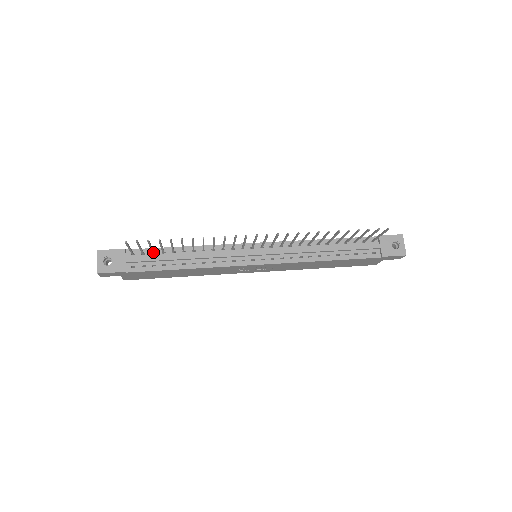
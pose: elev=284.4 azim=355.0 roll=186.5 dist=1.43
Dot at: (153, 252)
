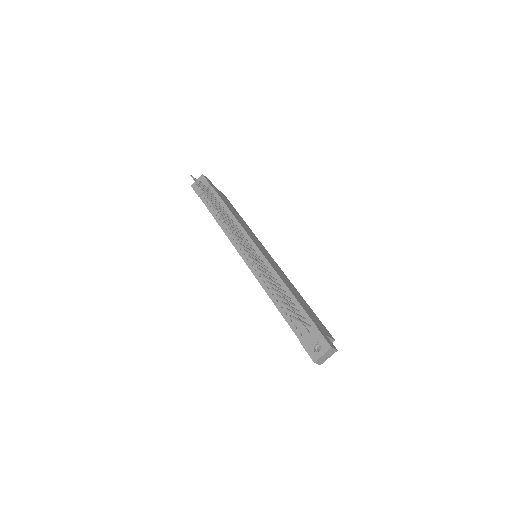
Dot at: occluded
